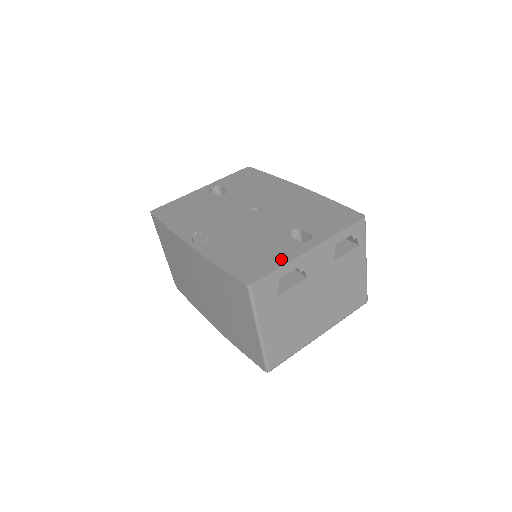
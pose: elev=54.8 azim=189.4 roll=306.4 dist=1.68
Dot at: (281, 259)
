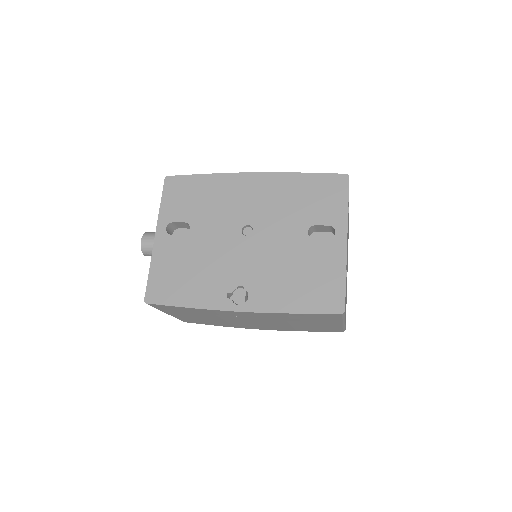
Dot at: (337, 269)
